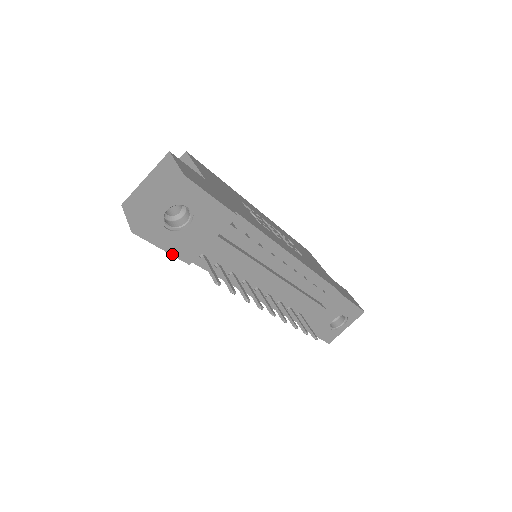
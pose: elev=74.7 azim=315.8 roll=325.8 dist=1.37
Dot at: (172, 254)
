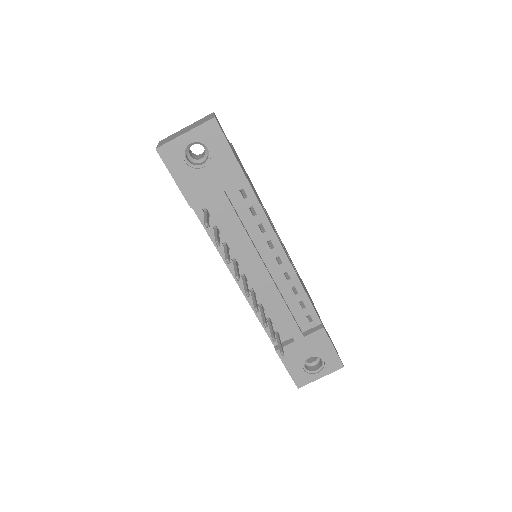
Dot at: (180, 189)
